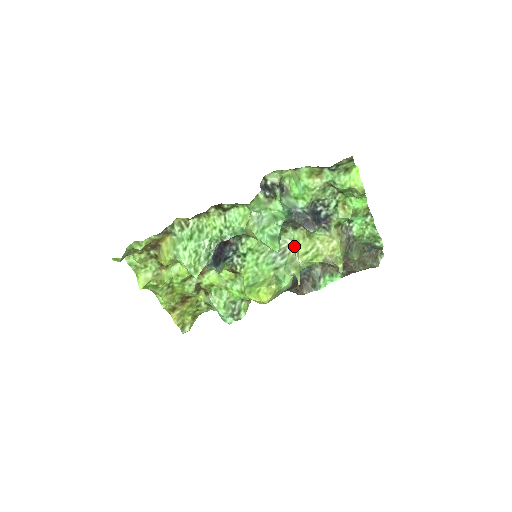
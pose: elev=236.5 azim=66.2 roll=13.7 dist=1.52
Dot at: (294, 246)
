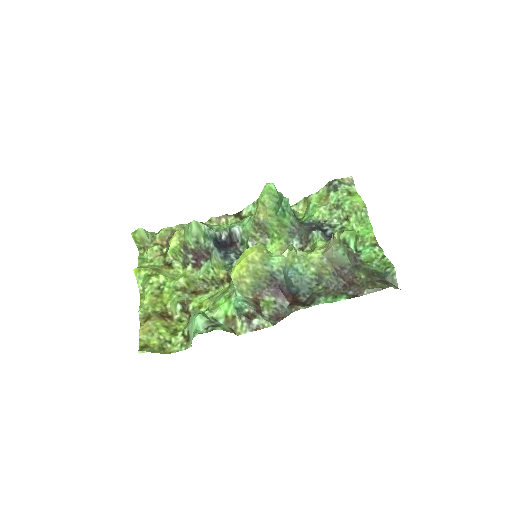
Dot at: occluded
